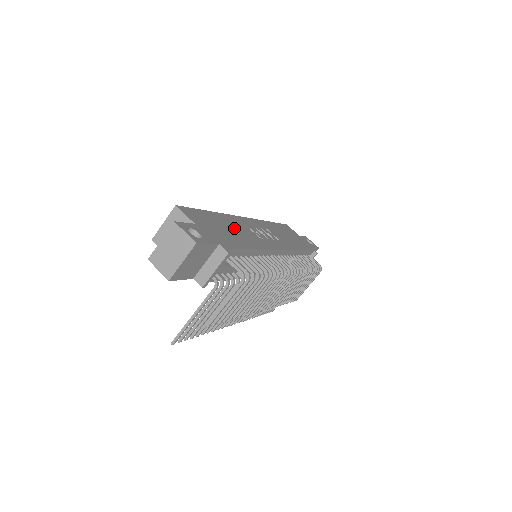
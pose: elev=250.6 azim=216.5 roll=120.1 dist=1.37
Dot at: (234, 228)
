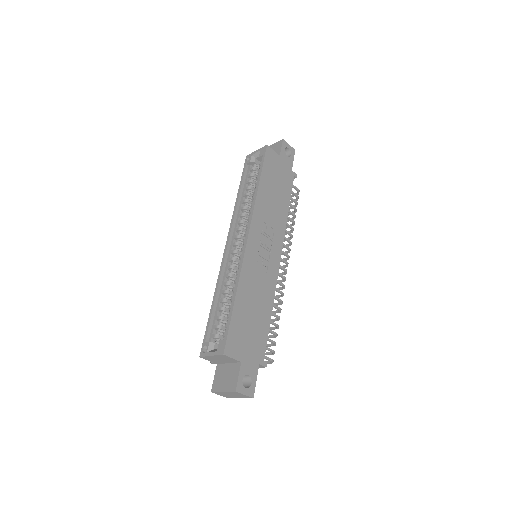
Dot at: (253, 297)
